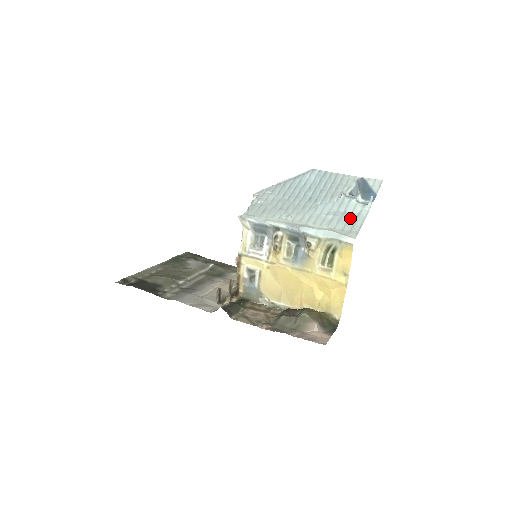
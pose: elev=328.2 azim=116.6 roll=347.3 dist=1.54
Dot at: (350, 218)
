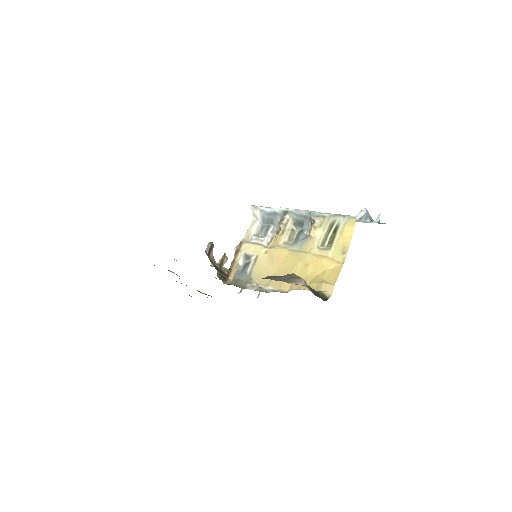
Dot at: occluded
